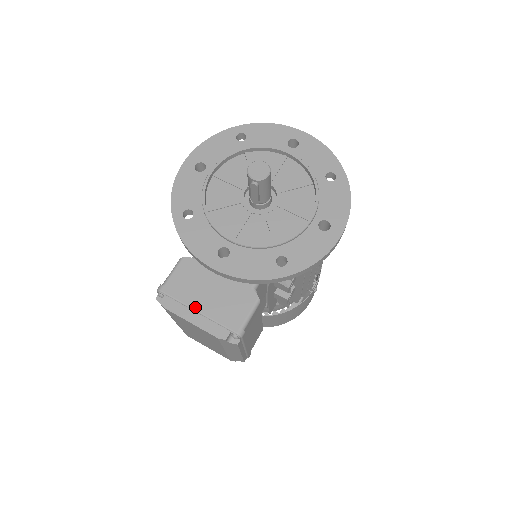
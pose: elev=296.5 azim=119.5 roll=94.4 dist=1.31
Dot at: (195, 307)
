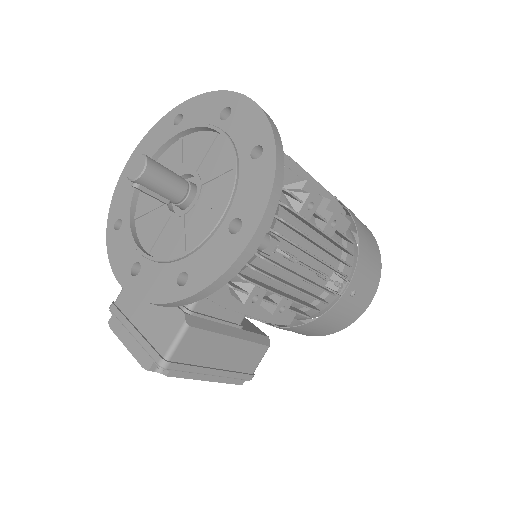
Dot at: (130, 329)
